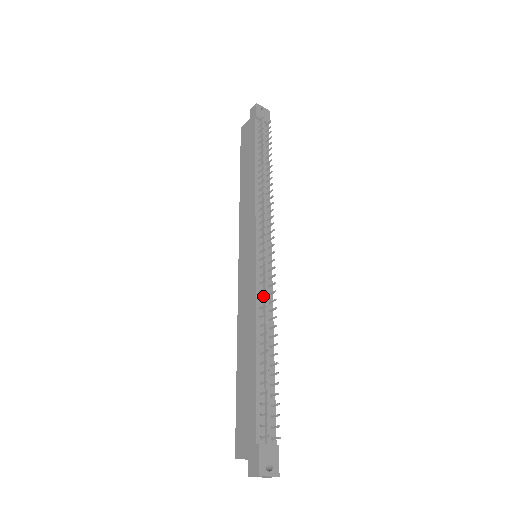
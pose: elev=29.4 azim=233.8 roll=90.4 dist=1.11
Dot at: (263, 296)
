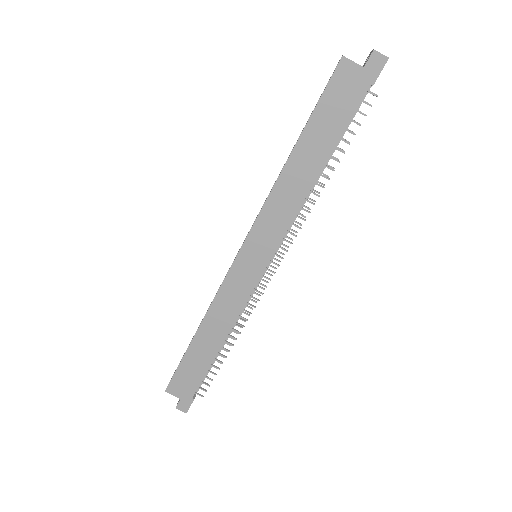
Dot at: (245, 304)
